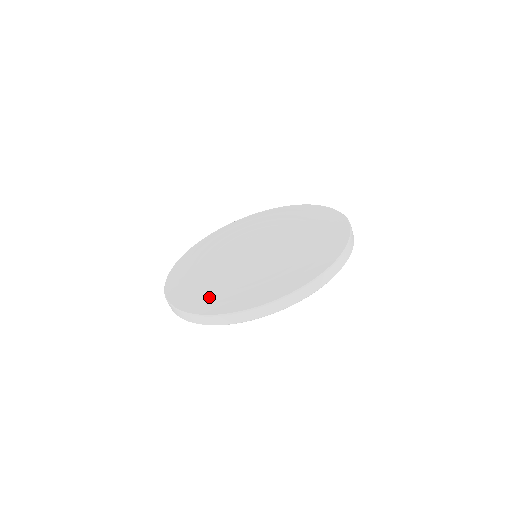
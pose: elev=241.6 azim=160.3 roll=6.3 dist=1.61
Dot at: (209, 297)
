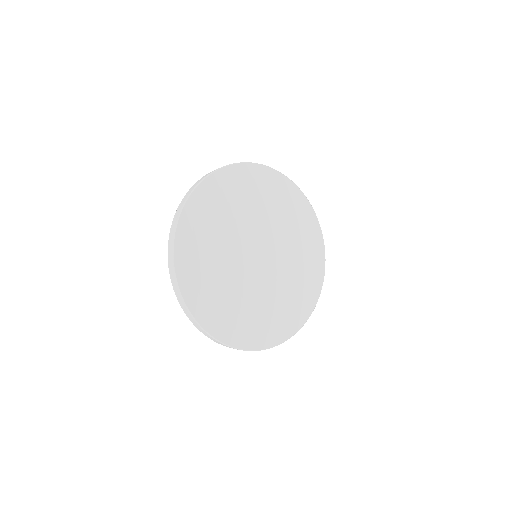
Dot at: (211, 303)
